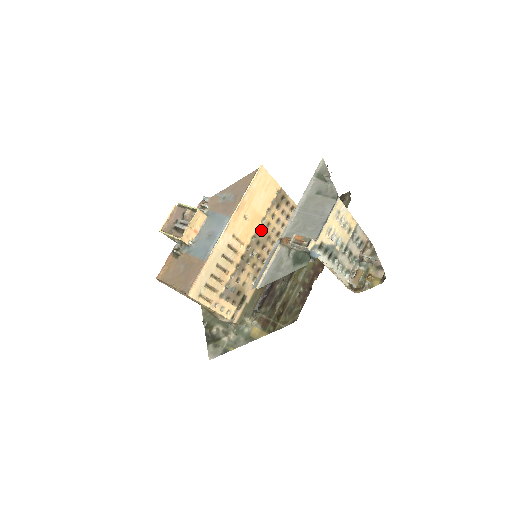
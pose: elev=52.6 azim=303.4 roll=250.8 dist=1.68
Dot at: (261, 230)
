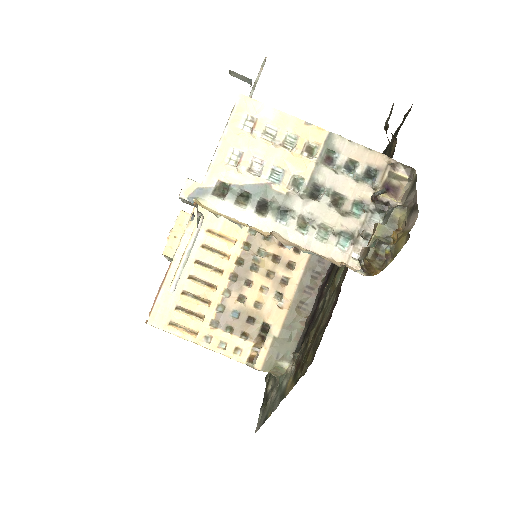
Dot at: occluded
